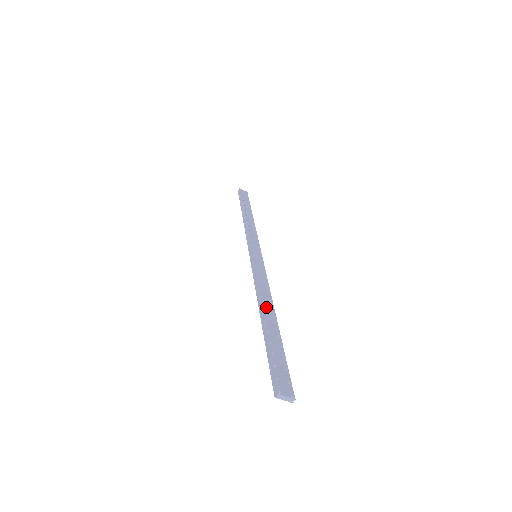
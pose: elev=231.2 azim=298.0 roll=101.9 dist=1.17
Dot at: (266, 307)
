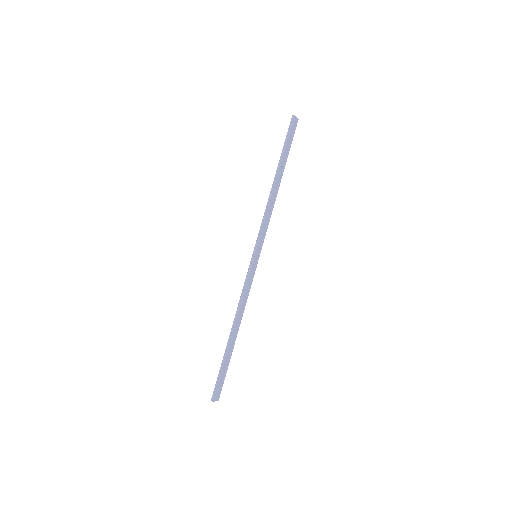
Dot at: (236, 326)
